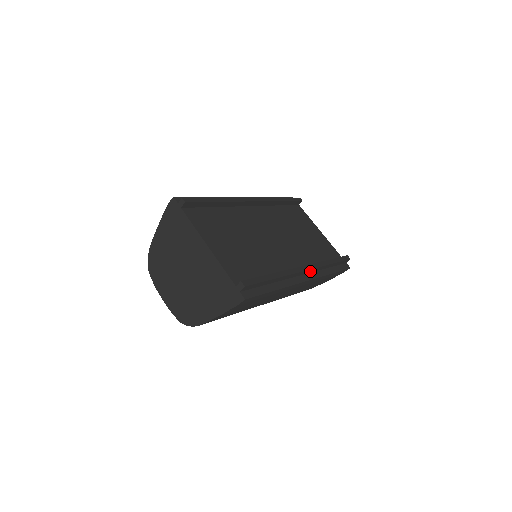
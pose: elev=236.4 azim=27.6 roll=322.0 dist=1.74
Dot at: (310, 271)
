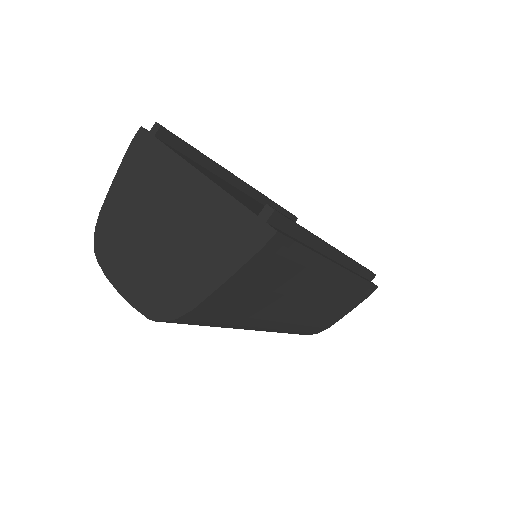
Dot at: (341, 260)
